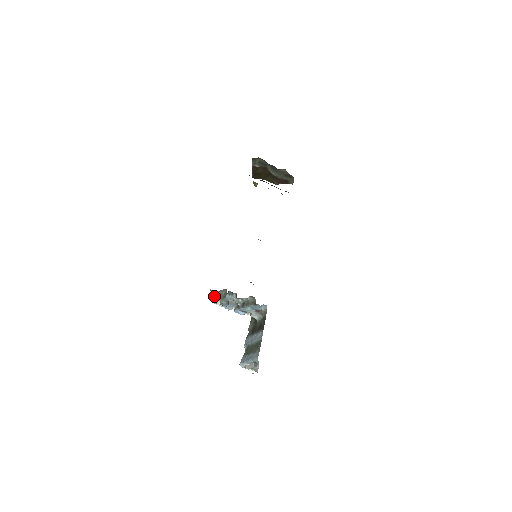
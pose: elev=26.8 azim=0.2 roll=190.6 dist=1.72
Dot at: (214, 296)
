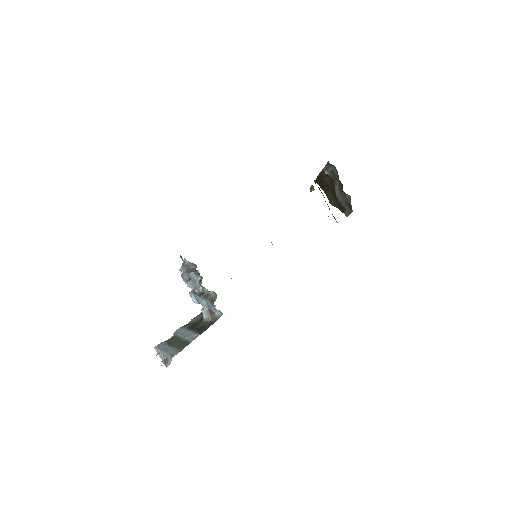
Dot at: (183, 262)
